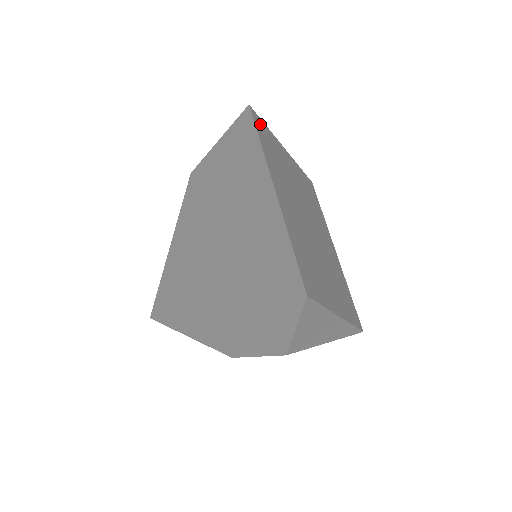
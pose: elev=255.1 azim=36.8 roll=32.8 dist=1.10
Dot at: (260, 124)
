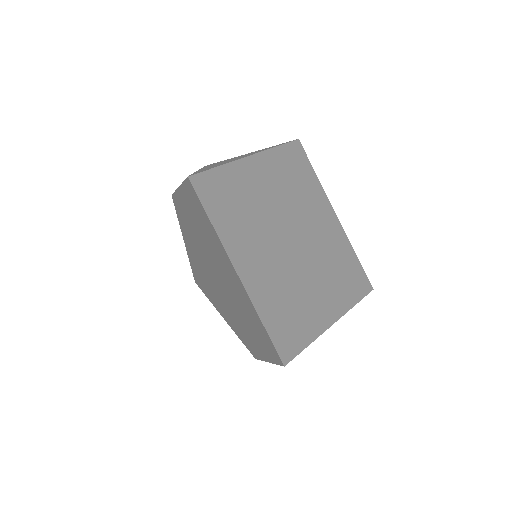
Dot at: (207, 183)
